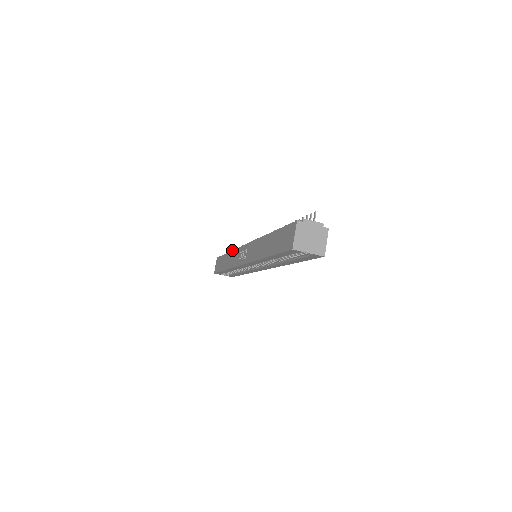
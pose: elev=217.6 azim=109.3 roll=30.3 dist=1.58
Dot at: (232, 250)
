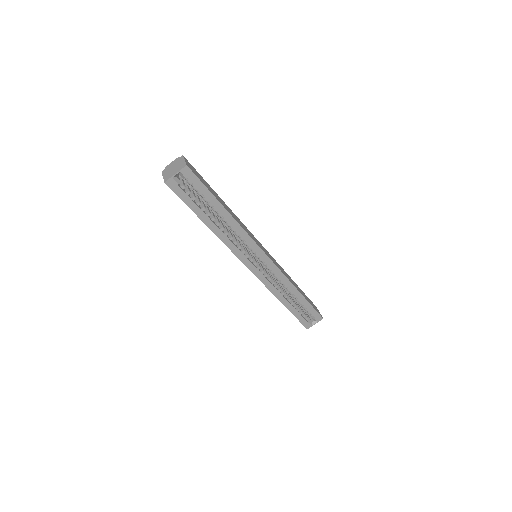
Dot at: occluded
